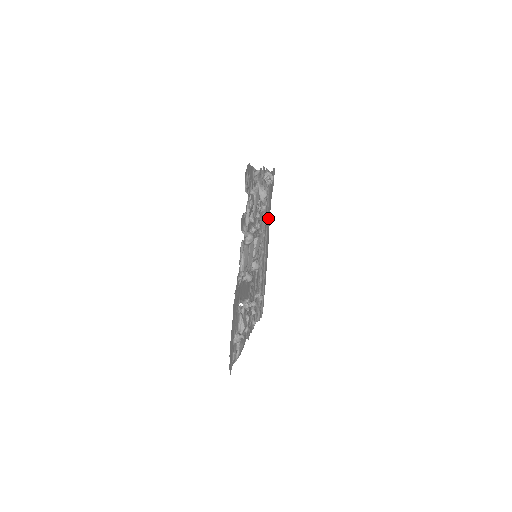
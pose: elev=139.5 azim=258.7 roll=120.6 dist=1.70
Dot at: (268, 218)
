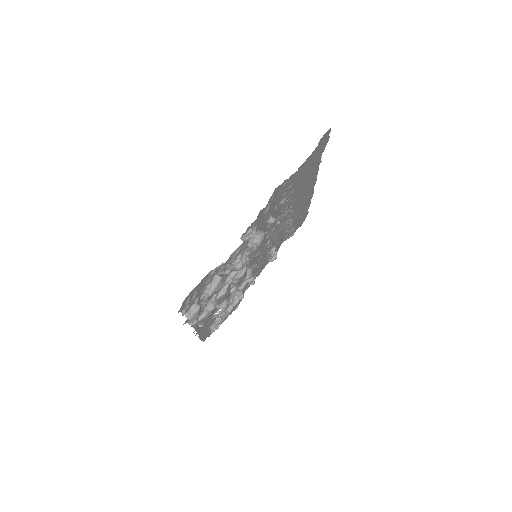
Dot at: (305, 184)
